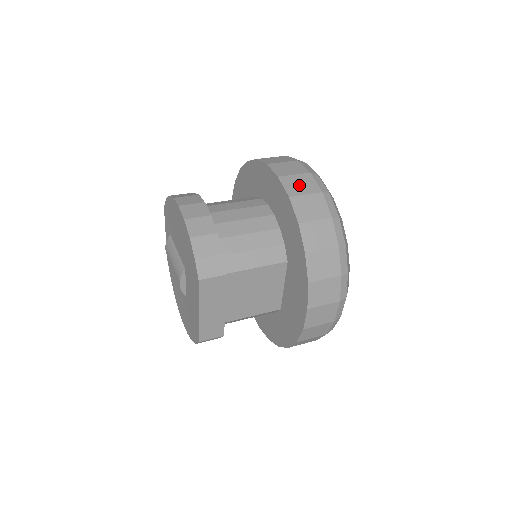
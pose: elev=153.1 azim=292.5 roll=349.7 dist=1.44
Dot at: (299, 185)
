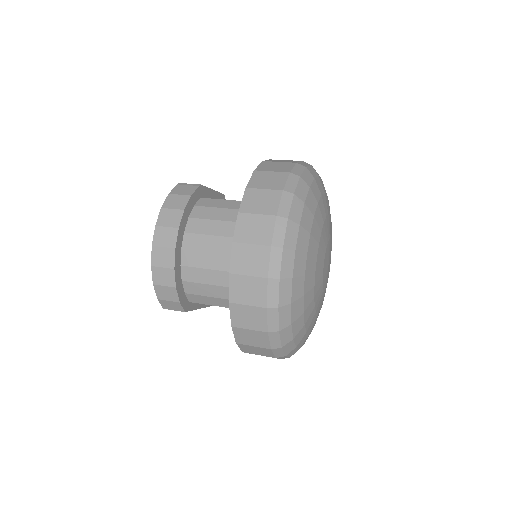
Dot at: (246, 291)
